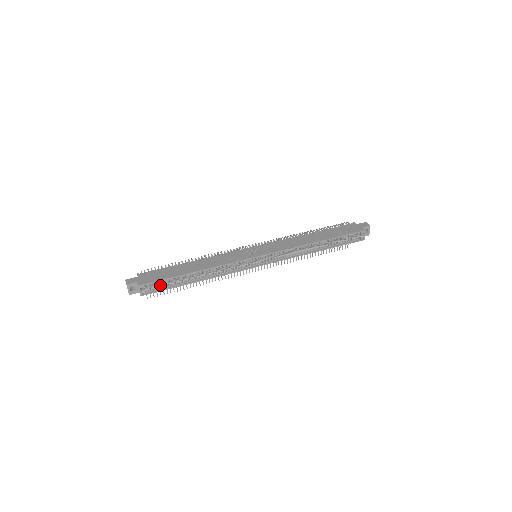
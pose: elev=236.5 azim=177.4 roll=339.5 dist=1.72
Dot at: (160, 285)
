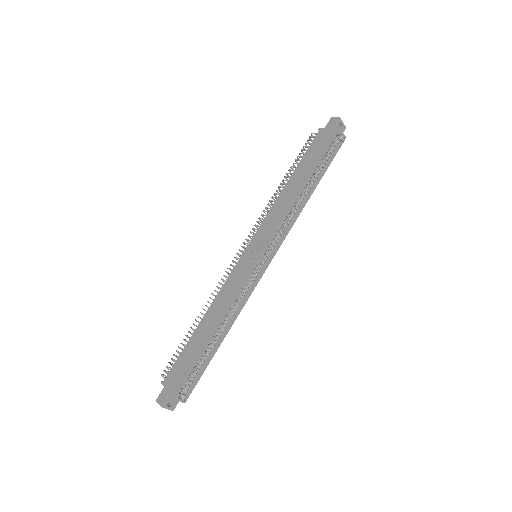
Dot at: (193, 375)
